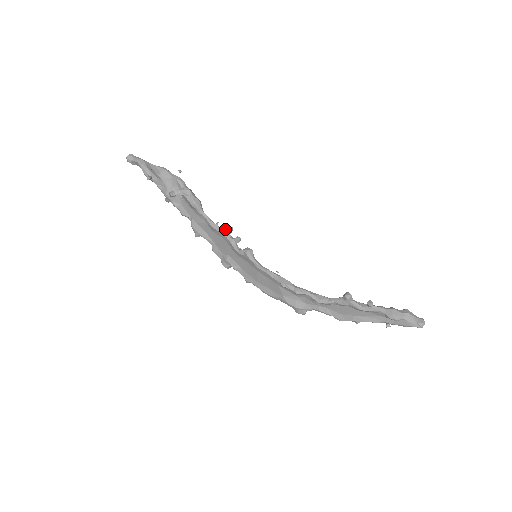
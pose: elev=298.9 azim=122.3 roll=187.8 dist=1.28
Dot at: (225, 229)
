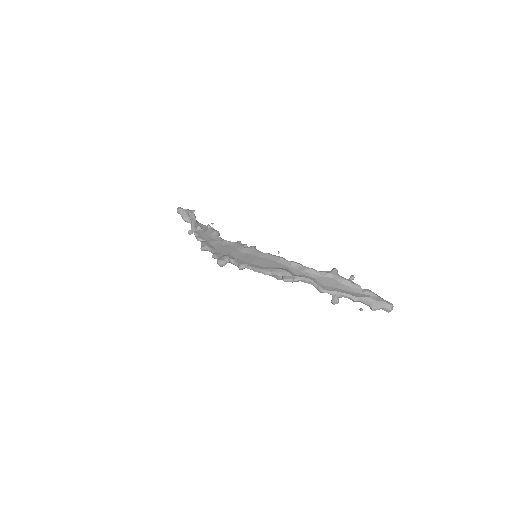
Dot at: (237, 241)
